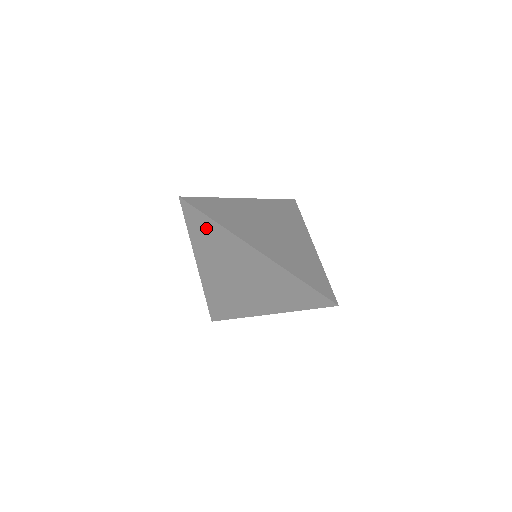
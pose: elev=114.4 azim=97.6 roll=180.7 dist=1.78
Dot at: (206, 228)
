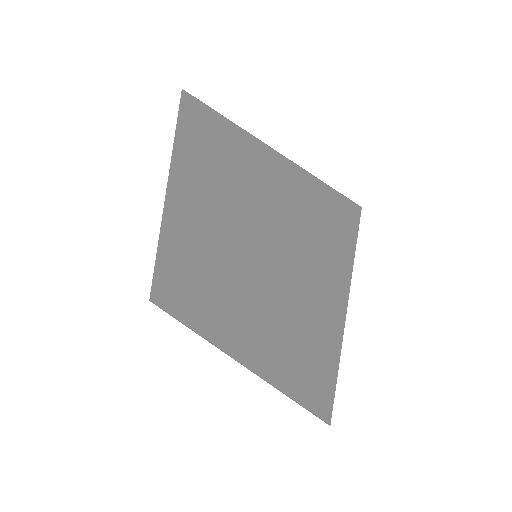
Dot at: (198, 169)
